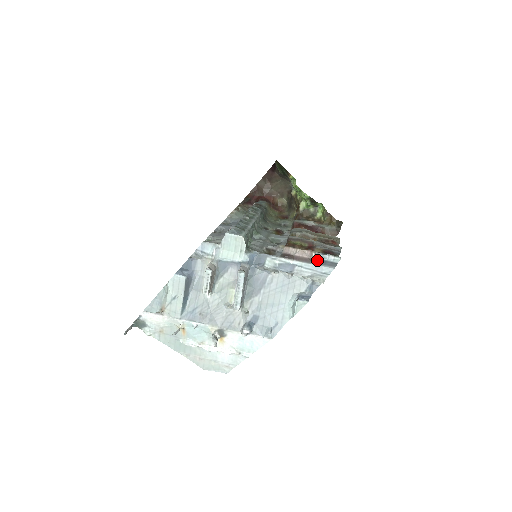
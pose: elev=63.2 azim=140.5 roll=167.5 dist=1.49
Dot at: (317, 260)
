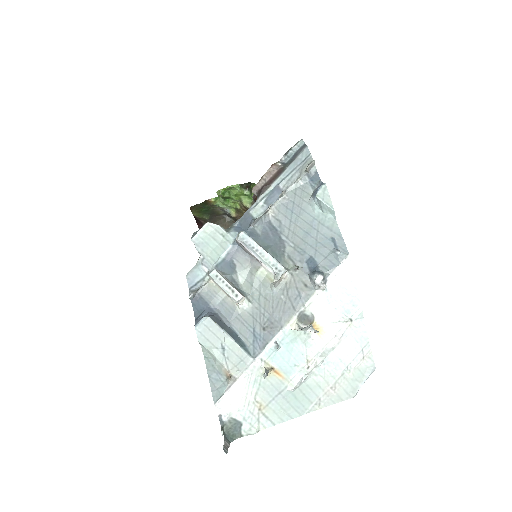
Dot at: (288, 163)
